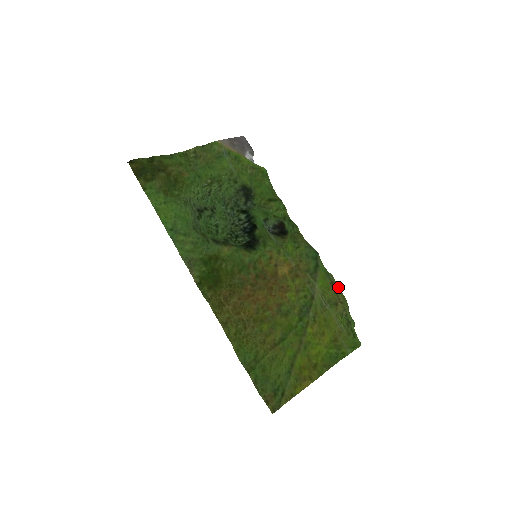
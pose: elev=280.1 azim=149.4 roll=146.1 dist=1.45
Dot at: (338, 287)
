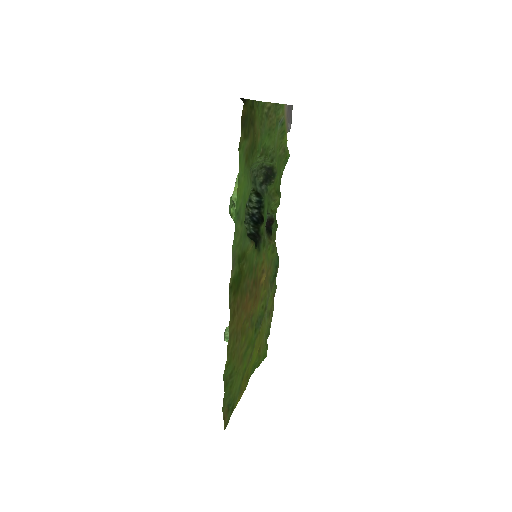
Dot at: occluded
